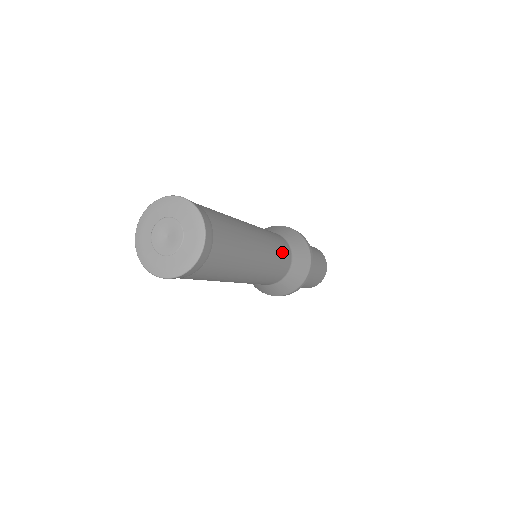
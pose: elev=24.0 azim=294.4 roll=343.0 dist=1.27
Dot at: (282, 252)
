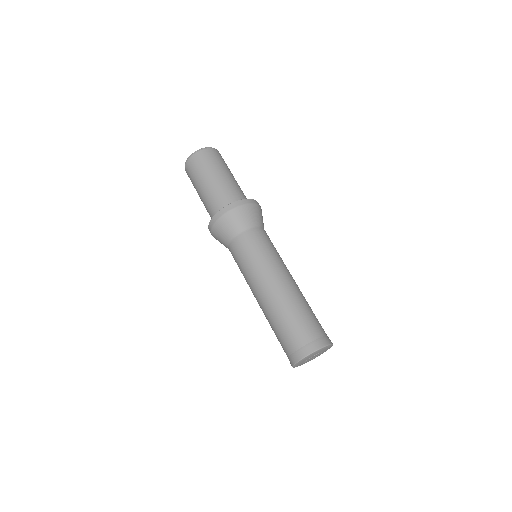
Dot at: occluded
